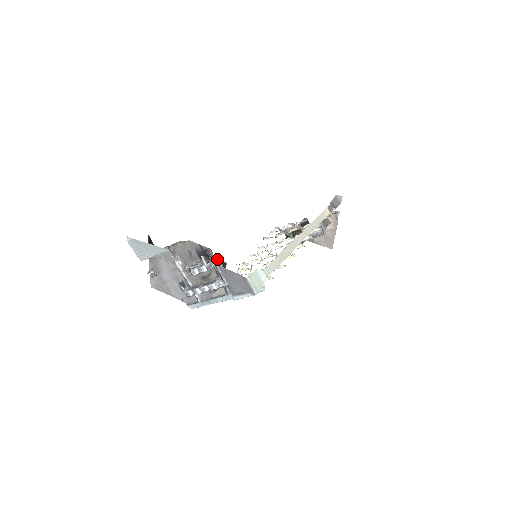
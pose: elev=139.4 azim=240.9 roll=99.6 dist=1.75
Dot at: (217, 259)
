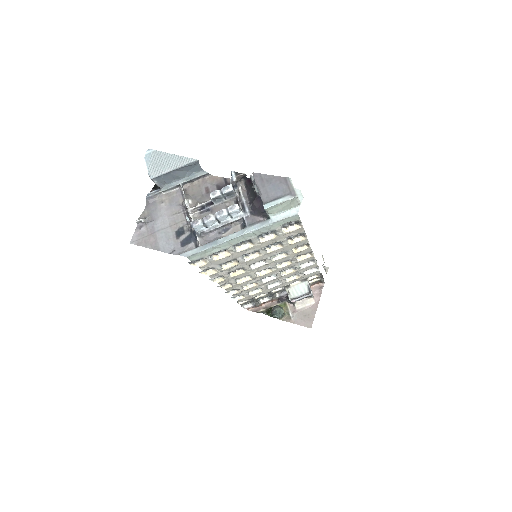
Dot at: (243, 188)
